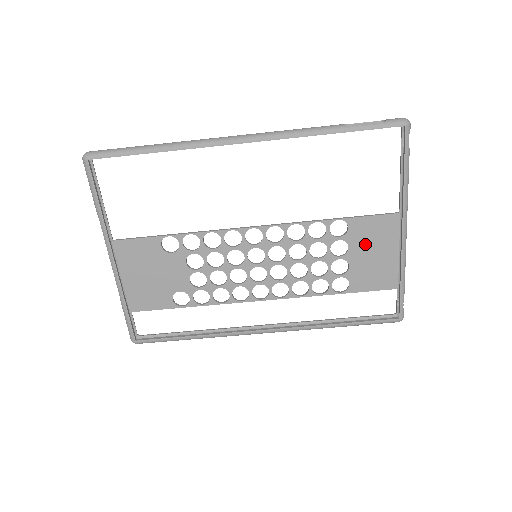
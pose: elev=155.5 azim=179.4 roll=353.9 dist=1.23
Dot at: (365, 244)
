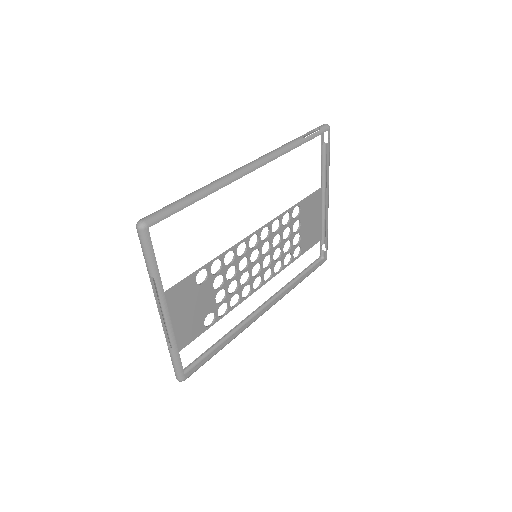
Dot at: (308, 217)
